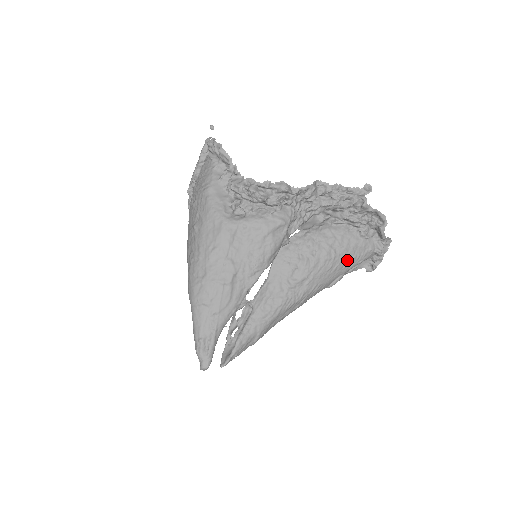
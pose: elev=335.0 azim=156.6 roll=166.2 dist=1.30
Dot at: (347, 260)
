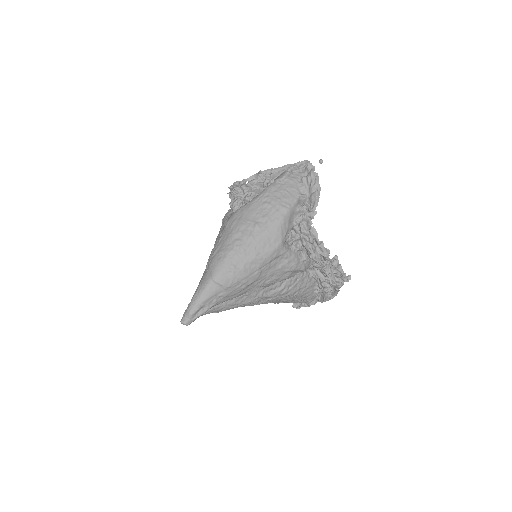
Dot at: (296, 300)
